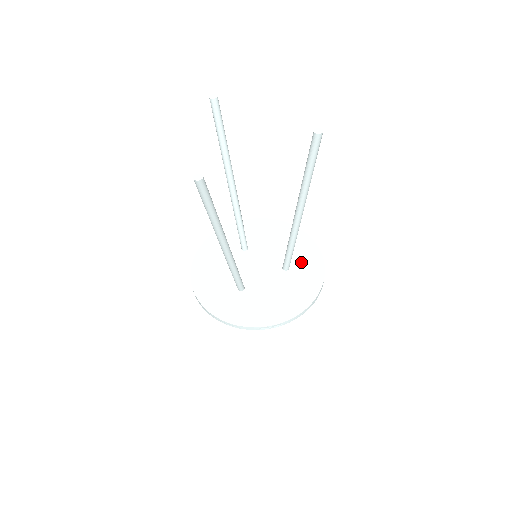
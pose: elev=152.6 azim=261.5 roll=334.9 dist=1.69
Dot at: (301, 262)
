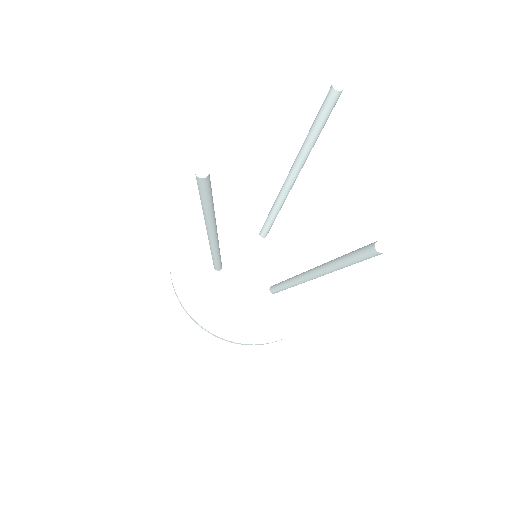
Dot at: (292, 299)
